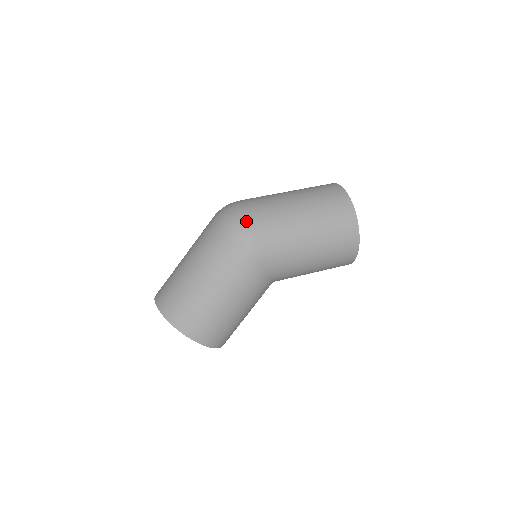
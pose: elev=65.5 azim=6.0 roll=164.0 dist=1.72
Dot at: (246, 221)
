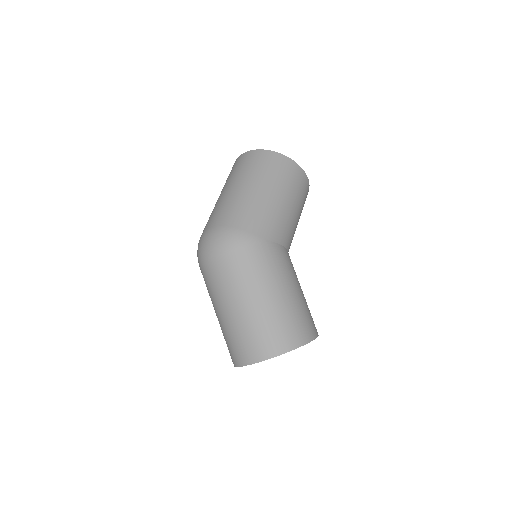
Dot at: (225, 231)
